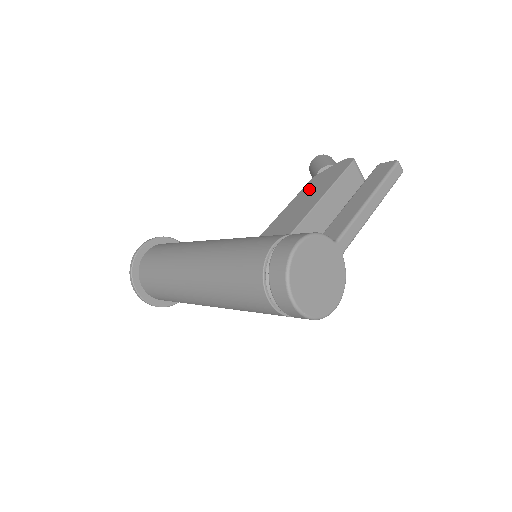
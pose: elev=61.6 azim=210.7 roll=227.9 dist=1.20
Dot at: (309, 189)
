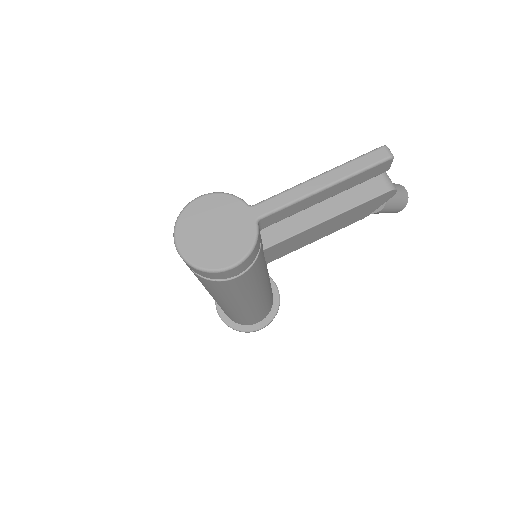
Dot at: occluded
